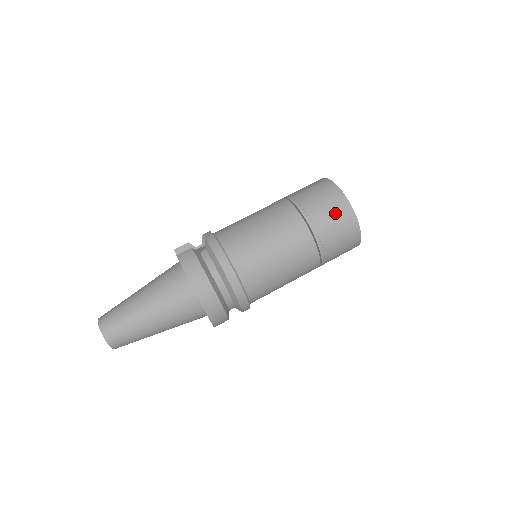
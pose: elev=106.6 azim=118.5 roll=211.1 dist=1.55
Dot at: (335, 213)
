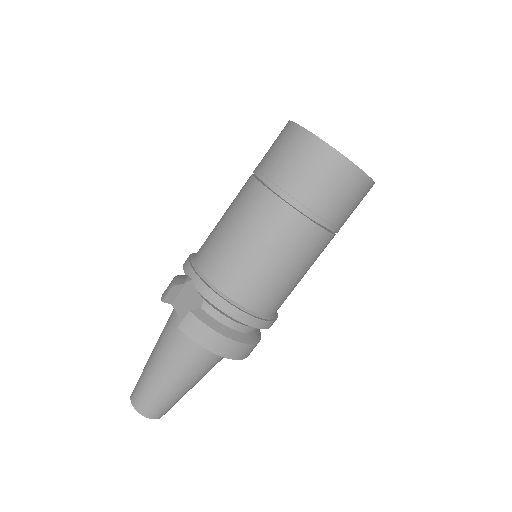
Dot at: (341, 188)
